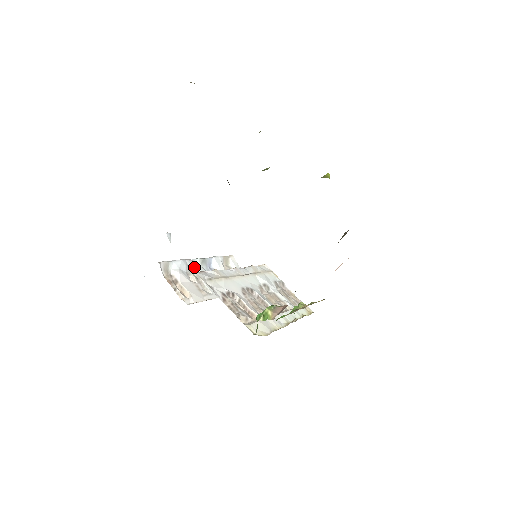
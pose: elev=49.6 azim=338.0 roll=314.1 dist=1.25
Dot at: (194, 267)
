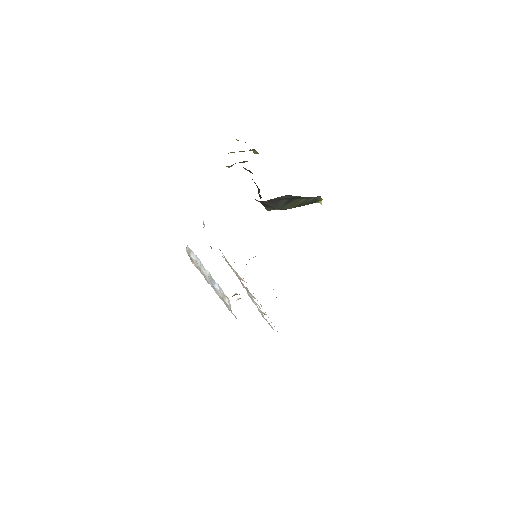
Dot at: (204, 271)
